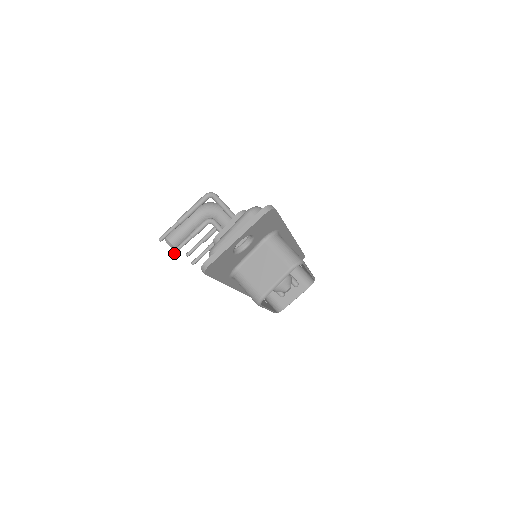
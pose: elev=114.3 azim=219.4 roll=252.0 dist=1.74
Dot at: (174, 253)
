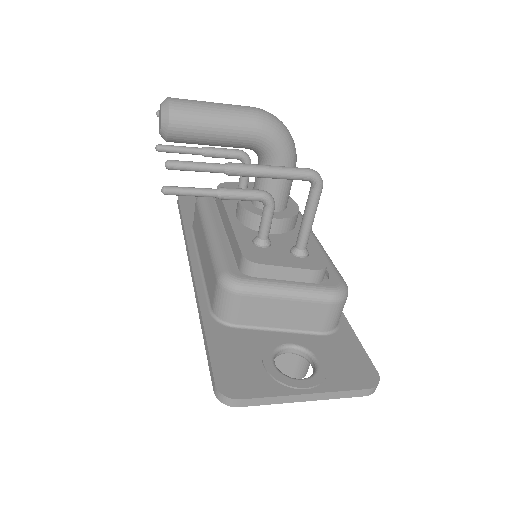
Dot at: (167, 194)
